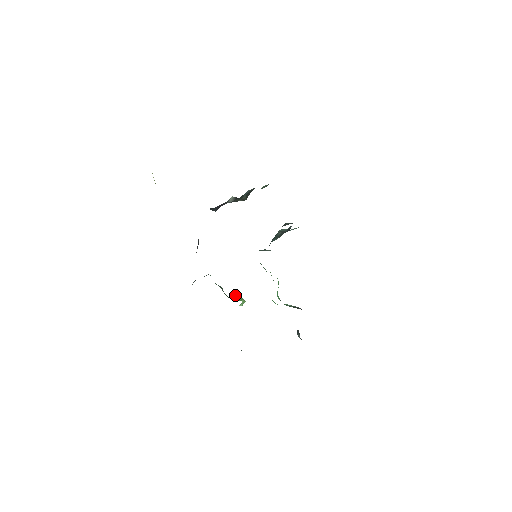
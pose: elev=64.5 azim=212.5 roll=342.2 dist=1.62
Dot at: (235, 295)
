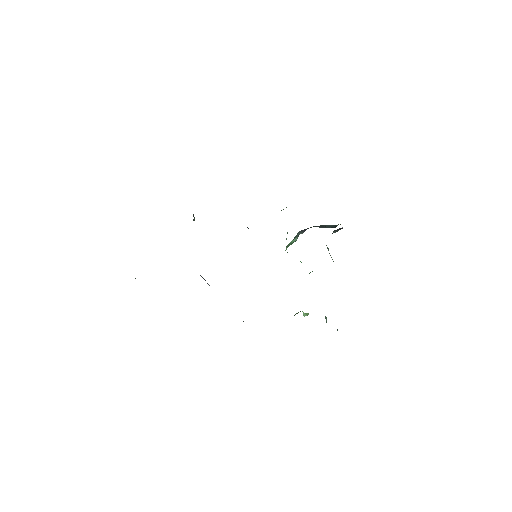
Dot at: occluded
